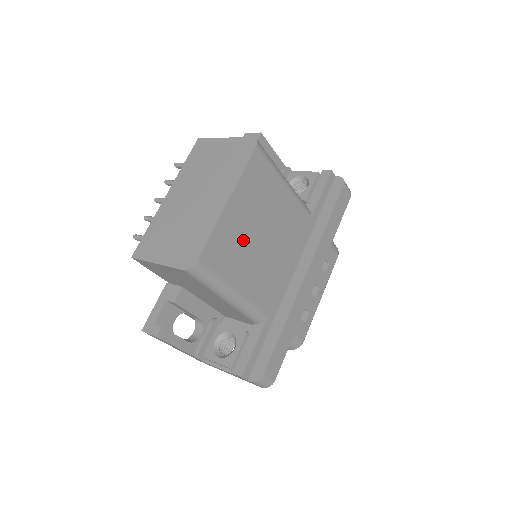
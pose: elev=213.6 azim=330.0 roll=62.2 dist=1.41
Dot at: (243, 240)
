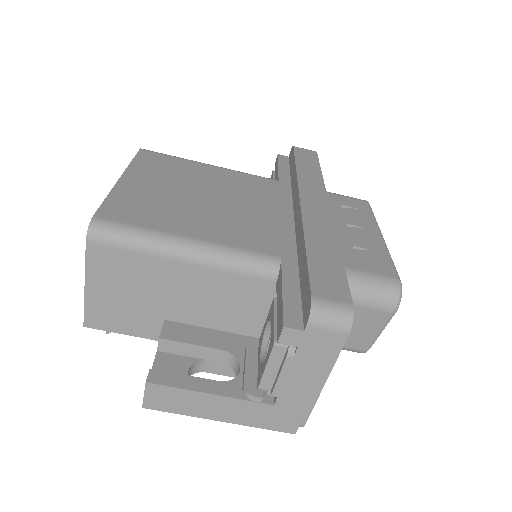
Dot at: (168, 200)
